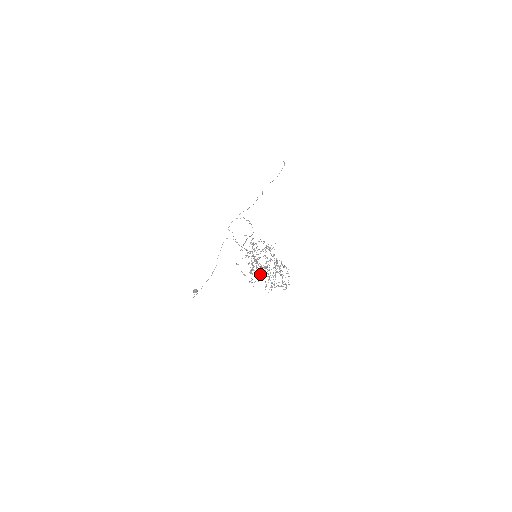
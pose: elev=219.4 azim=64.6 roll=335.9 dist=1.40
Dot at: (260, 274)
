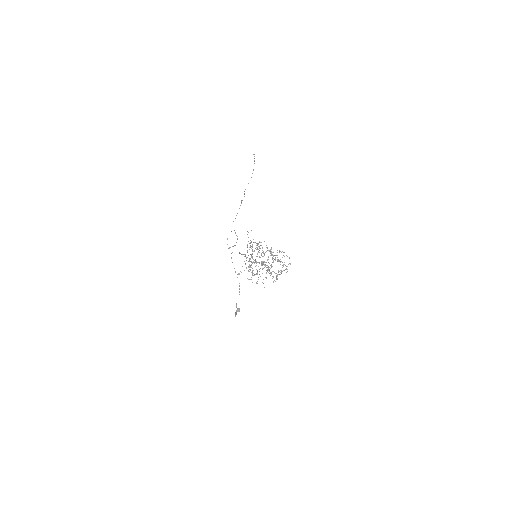
Dot at: occluded
